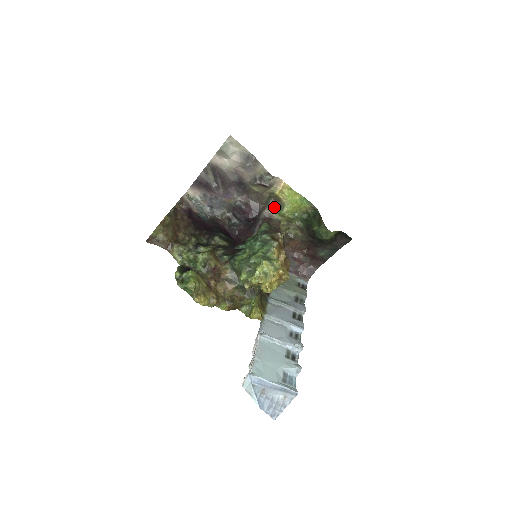
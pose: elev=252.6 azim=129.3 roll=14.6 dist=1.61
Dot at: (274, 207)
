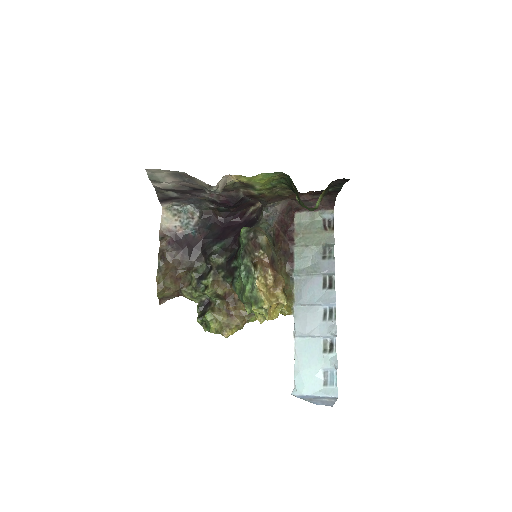
Dot at: (246, 187)
